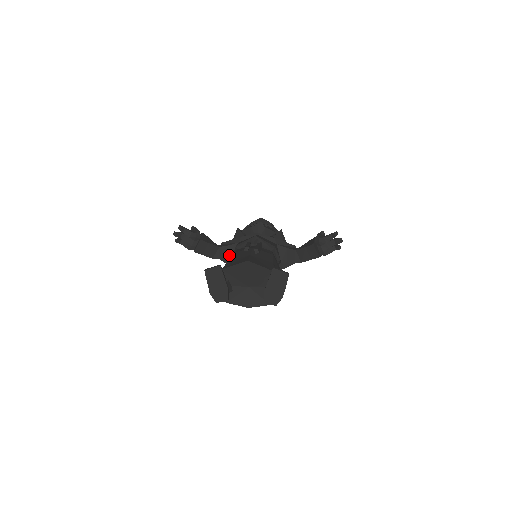
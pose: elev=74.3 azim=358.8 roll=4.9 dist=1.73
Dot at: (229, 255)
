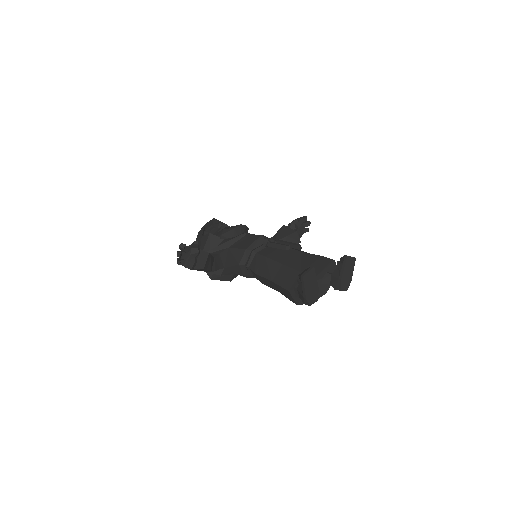
Dot at: (221, 264)
